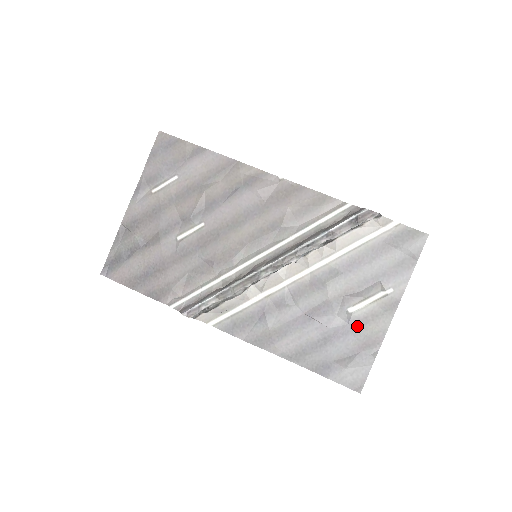
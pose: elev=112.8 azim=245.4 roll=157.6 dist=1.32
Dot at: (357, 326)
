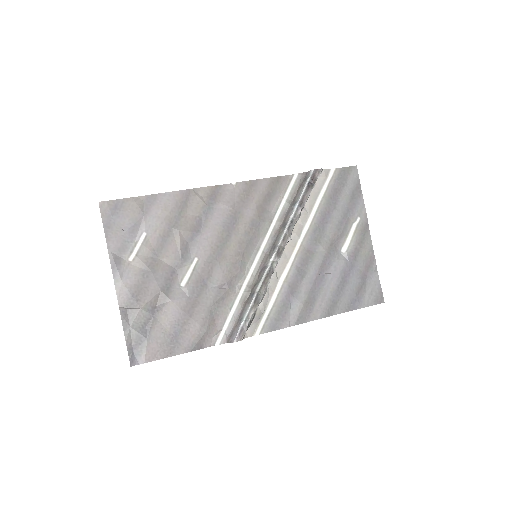
Dot at: (354, 258)
